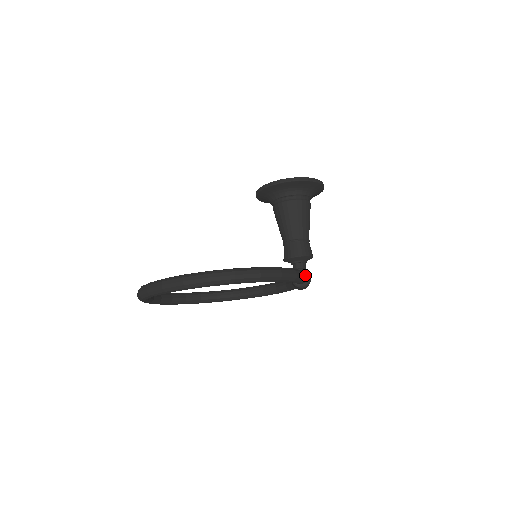
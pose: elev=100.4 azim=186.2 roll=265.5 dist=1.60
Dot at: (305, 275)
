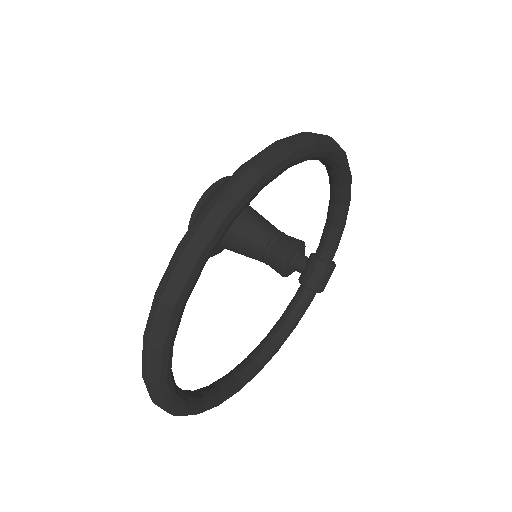
Dot at: occluded
